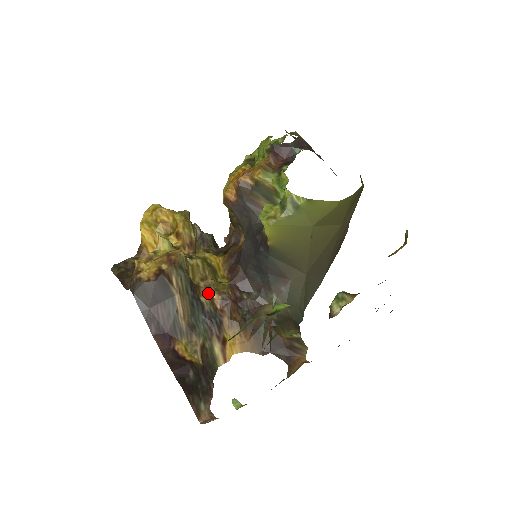
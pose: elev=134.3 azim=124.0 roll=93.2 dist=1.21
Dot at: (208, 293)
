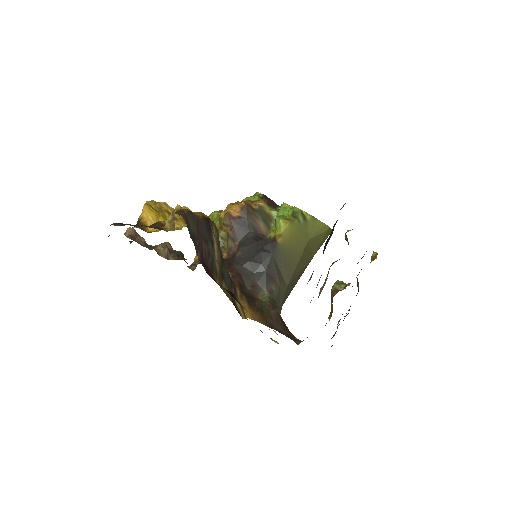
Dot at: occluded
